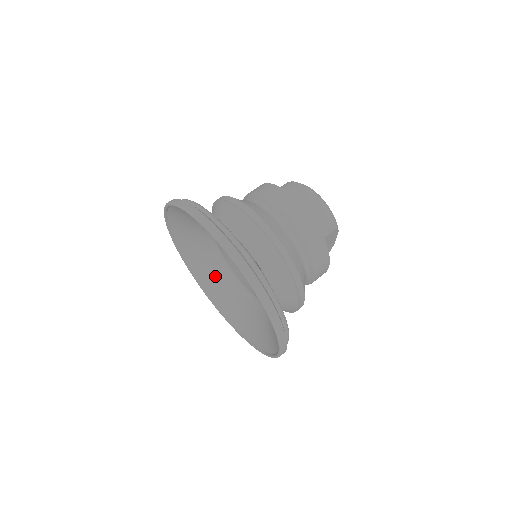
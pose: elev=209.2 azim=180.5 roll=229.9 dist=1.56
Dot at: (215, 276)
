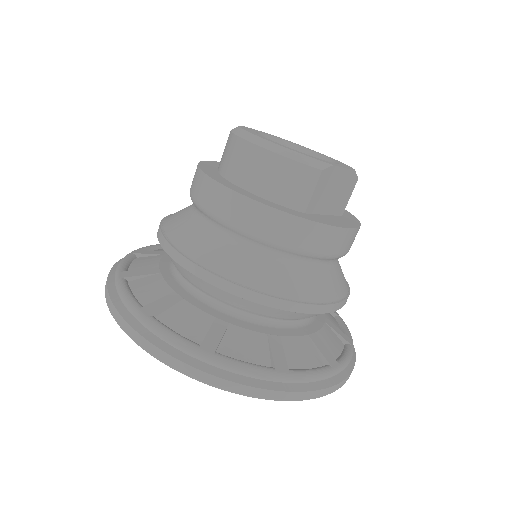
Dot at: occluded
